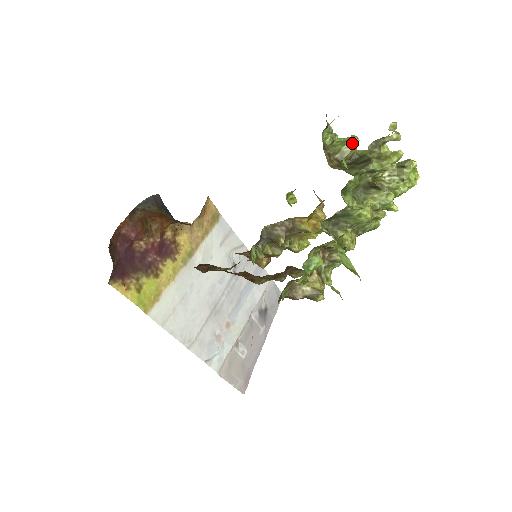
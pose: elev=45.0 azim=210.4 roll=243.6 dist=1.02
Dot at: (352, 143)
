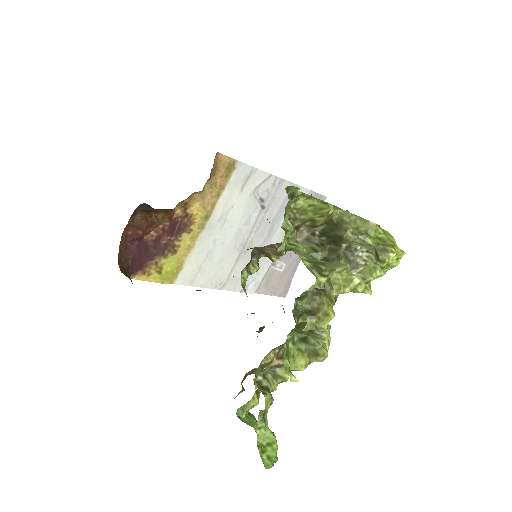
Dot at: (324, 214)
